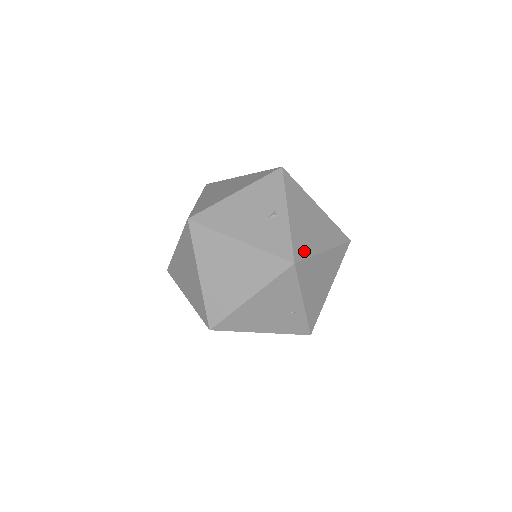
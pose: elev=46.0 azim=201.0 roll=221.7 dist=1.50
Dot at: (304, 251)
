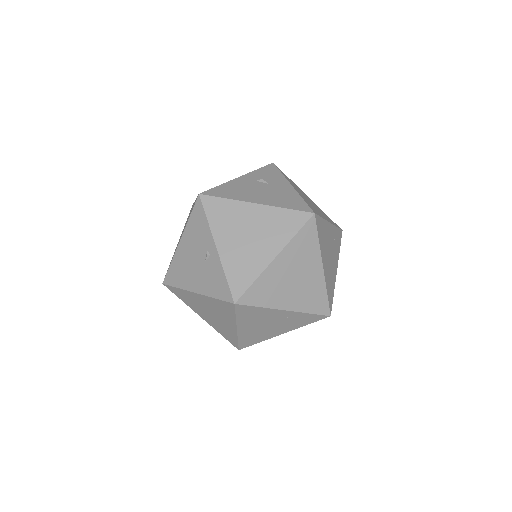
Dot at: (245, 280)
